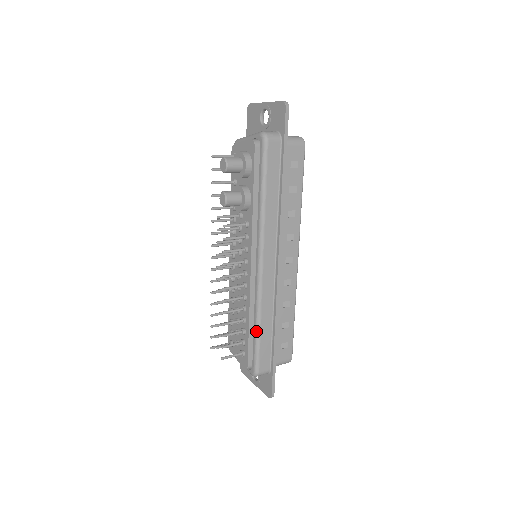
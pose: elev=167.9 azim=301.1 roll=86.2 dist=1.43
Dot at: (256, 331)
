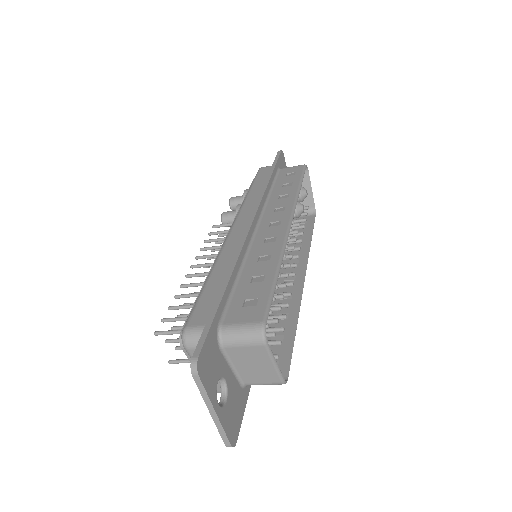
Dot at: (205, 282)
